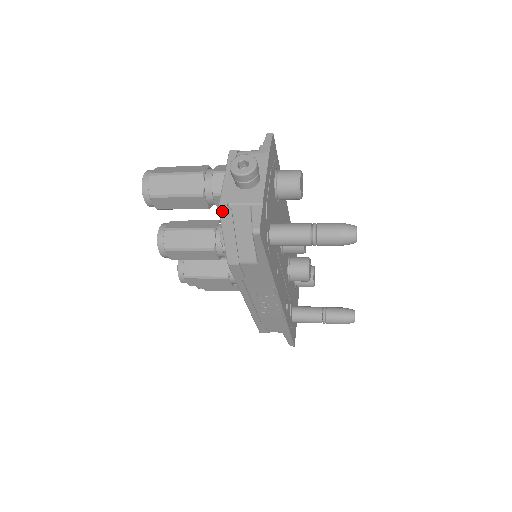
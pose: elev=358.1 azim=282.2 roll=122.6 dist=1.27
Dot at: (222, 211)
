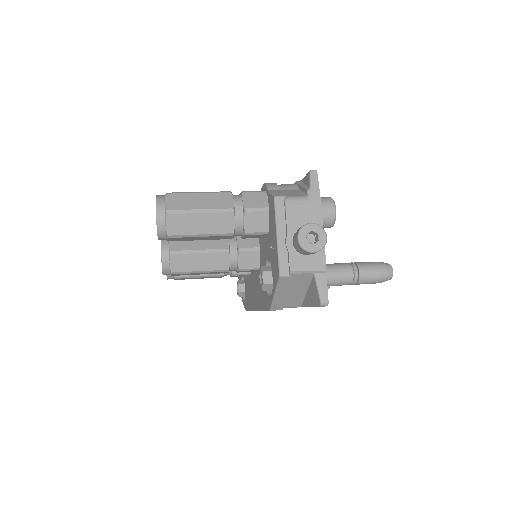
Dot at: (283, 279)
